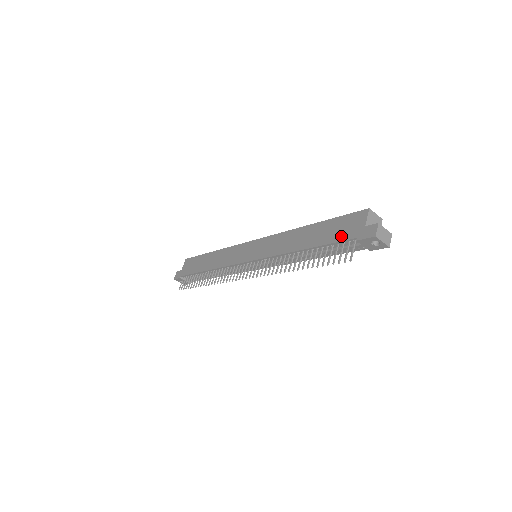
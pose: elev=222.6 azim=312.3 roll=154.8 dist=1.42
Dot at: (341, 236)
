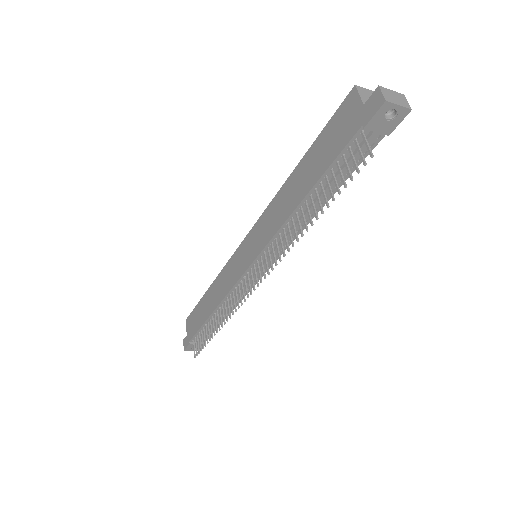
Dot at: (340, 142)
